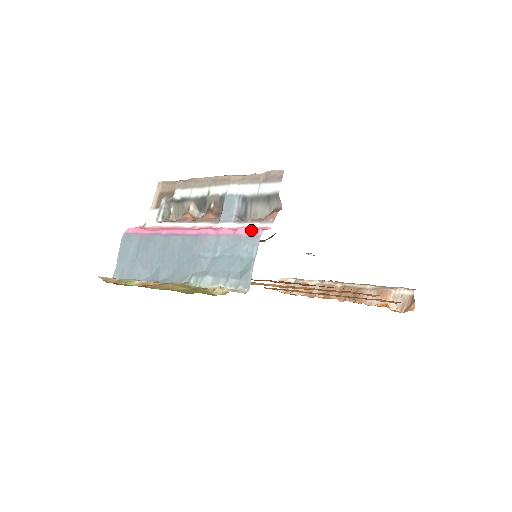
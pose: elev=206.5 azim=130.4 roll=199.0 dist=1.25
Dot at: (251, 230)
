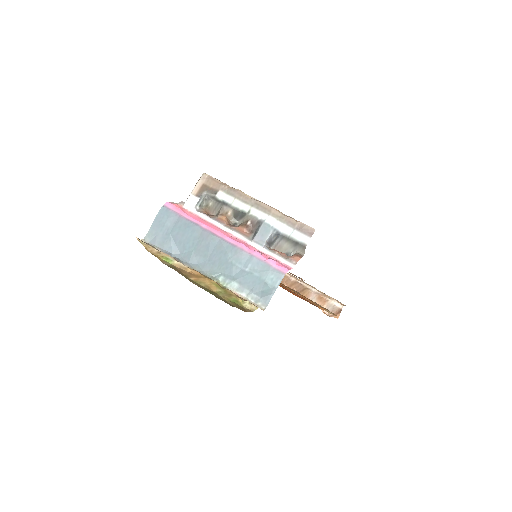
Dot at: (279, 265)
